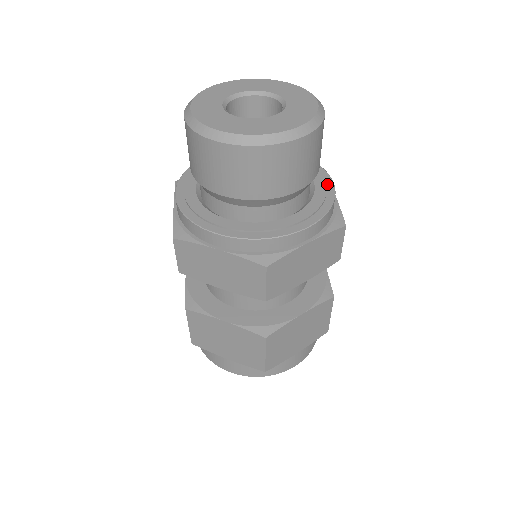
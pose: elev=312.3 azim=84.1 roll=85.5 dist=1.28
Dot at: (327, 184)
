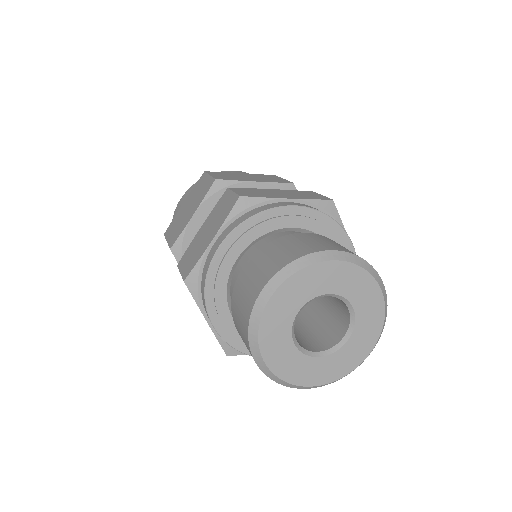
Dot at: occluded
